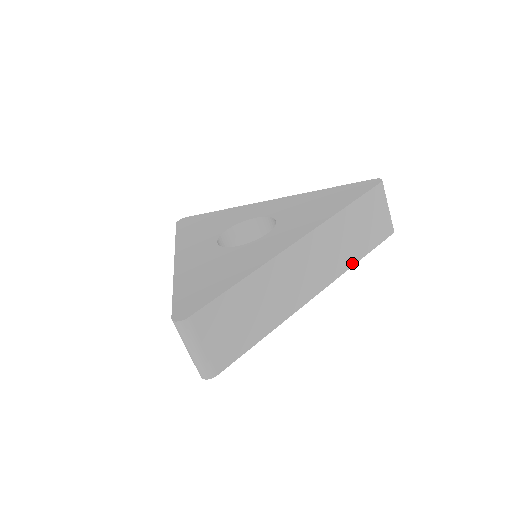
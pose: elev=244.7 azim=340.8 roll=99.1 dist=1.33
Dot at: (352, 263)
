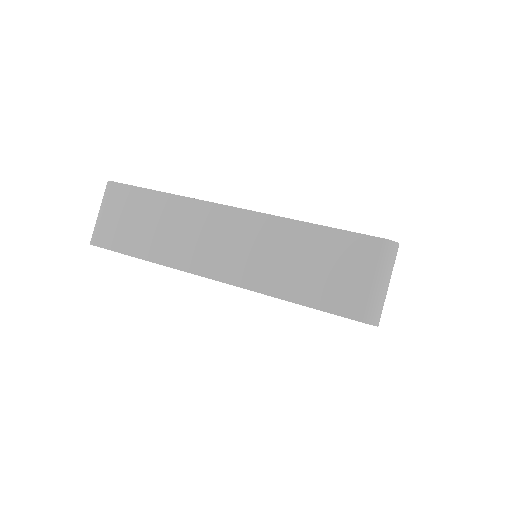
Dot at: occluded
